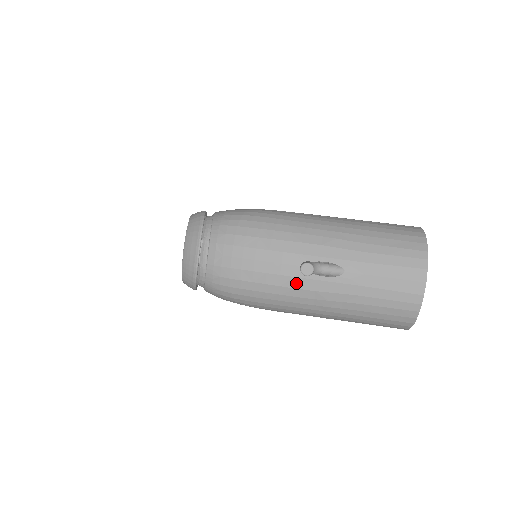
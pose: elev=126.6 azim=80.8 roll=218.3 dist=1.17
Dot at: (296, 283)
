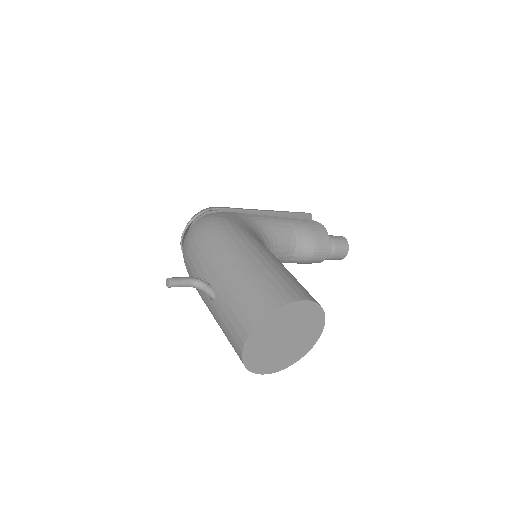
Dot at: occluded
